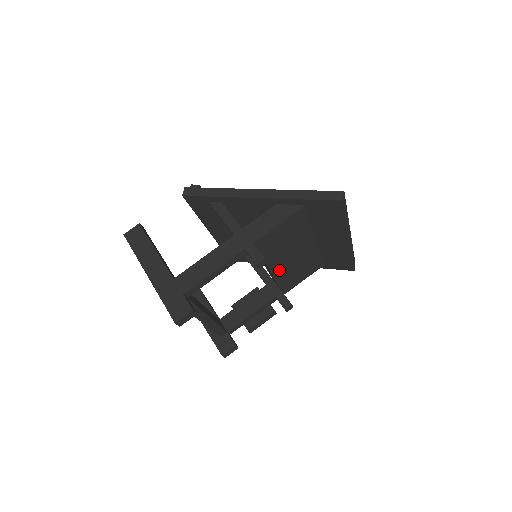
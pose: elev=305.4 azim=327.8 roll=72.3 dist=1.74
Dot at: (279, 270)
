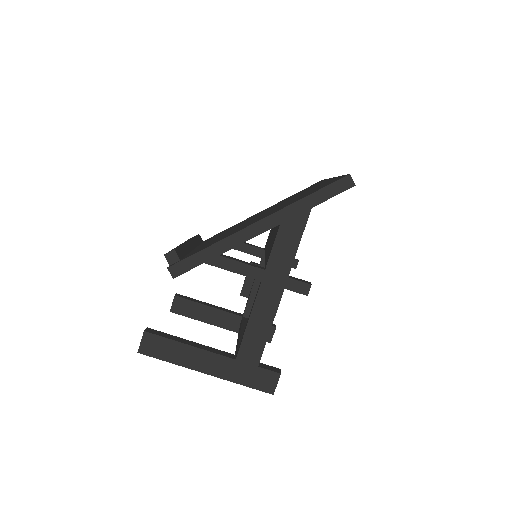
Dot at: occluded
